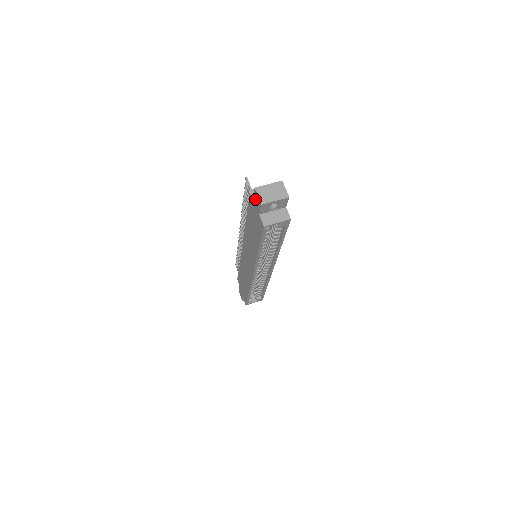
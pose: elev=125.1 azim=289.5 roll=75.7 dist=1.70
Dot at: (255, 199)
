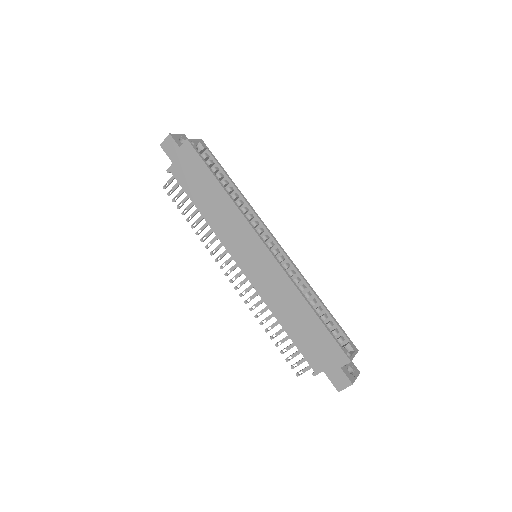
Dot at: (169, 151)
